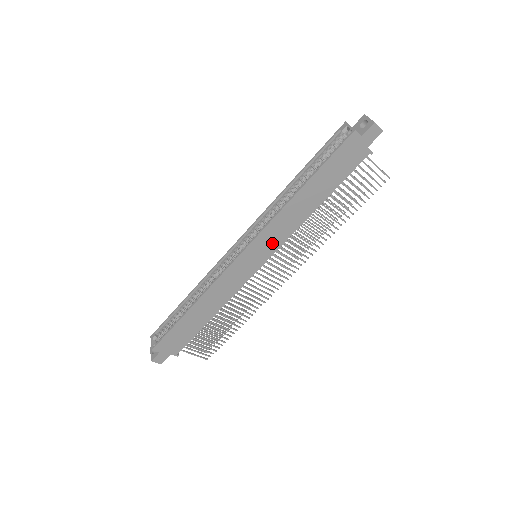
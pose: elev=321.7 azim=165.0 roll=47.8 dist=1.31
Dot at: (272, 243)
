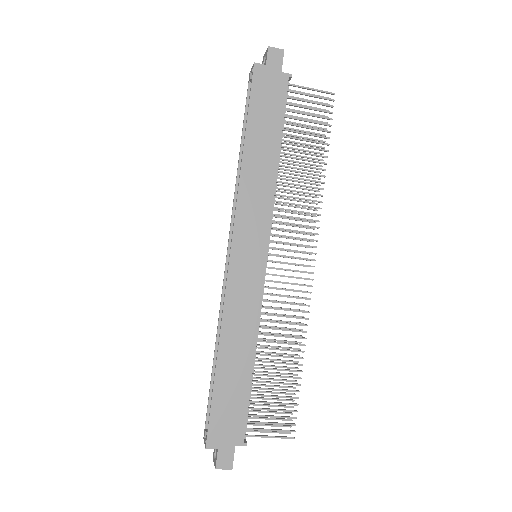
Dot at: (258, 225)
